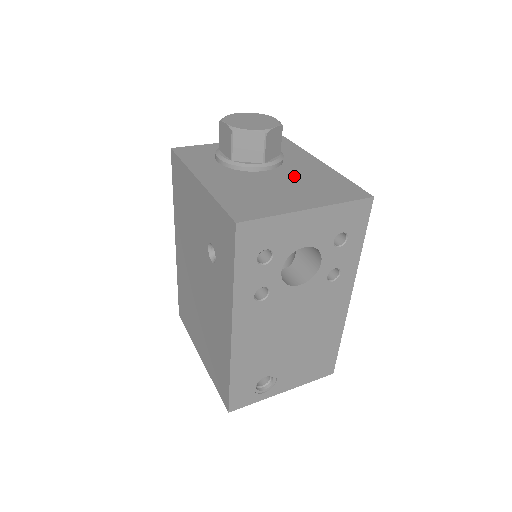
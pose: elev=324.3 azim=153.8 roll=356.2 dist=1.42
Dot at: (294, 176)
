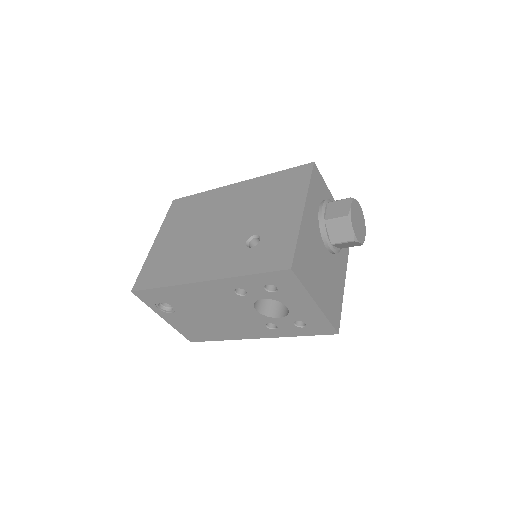
Dot at: (331, 271)
